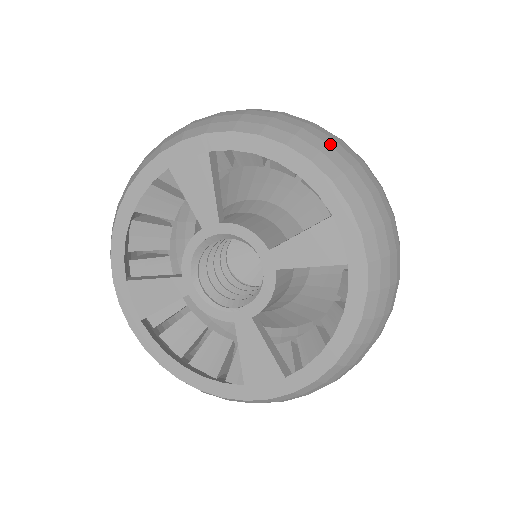
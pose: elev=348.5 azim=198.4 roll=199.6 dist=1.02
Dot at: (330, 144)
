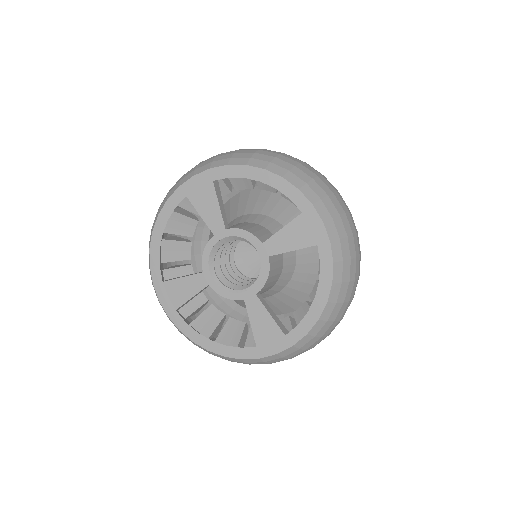
Dot at: (296, 166)
